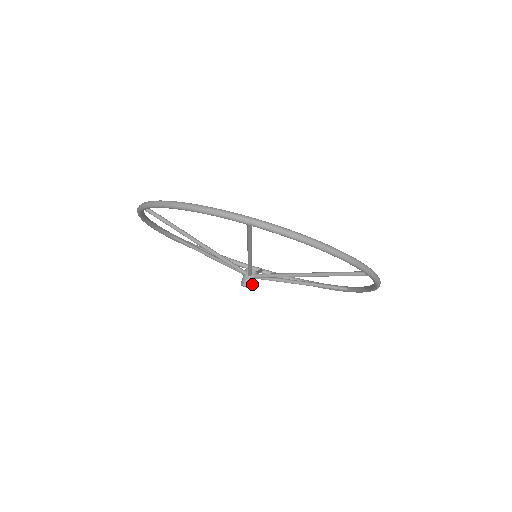
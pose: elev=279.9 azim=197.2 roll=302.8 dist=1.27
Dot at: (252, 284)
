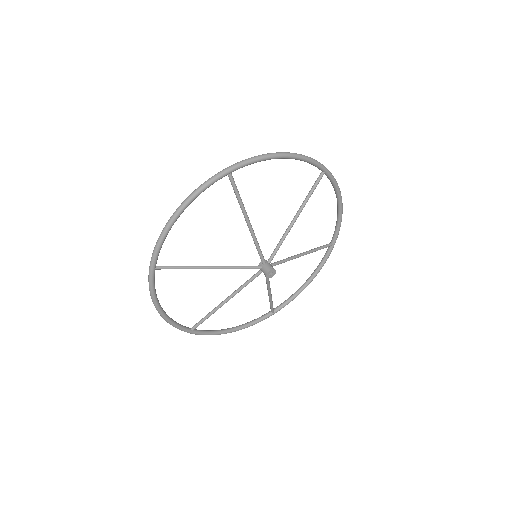
Dot at: (273, 271)
